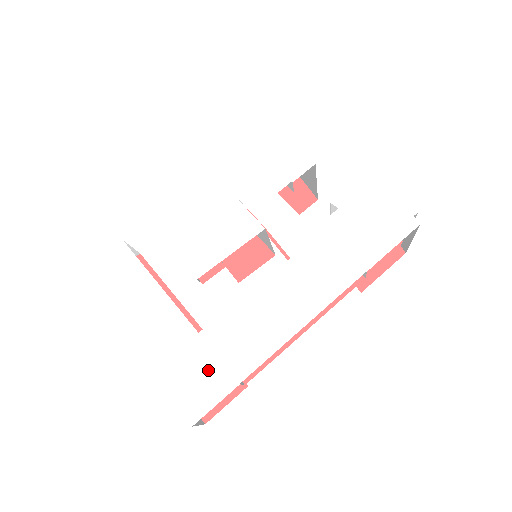
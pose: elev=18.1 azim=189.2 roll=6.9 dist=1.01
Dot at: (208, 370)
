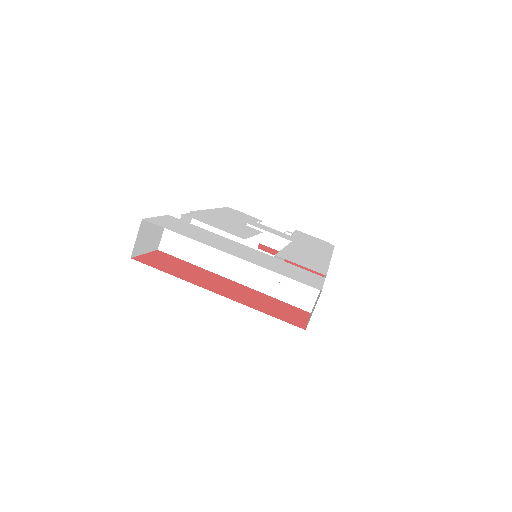
Dot at: (299, 271)
